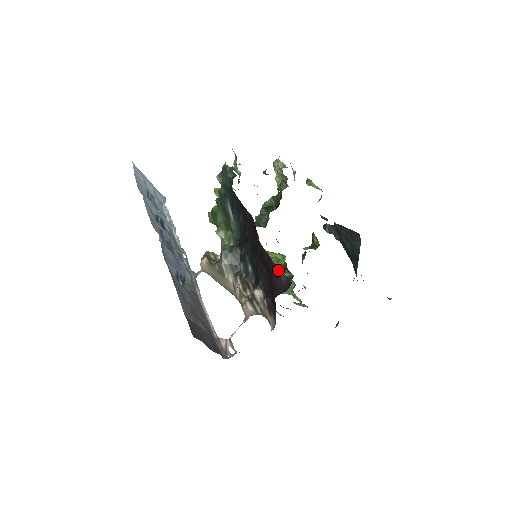
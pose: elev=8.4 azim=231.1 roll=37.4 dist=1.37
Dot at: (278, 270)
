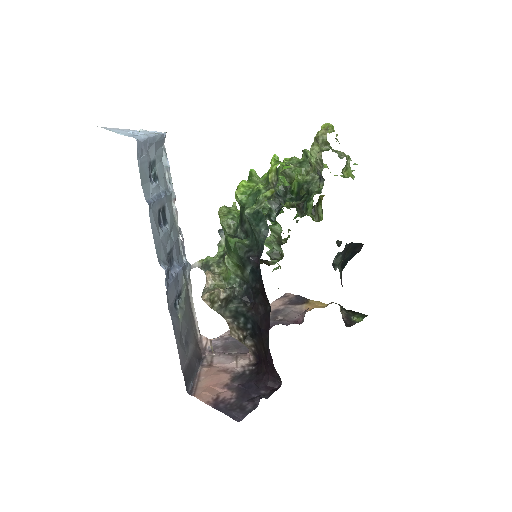
Dot at: (275, 372)
